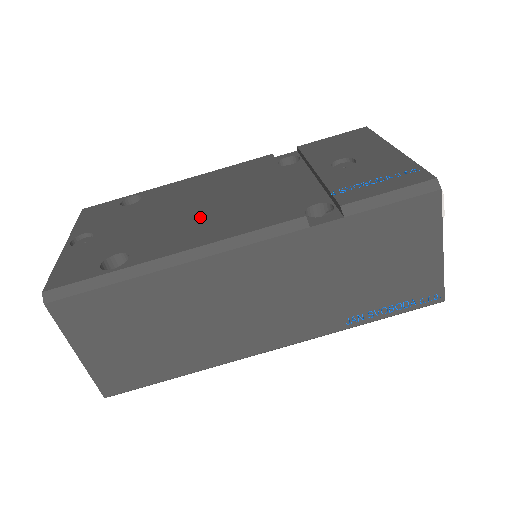
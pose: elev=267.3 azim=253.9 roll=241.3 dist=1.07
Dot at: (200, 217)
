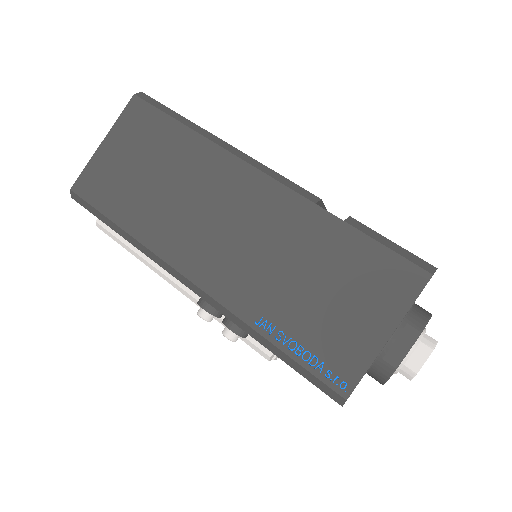
Dot at: occluded
